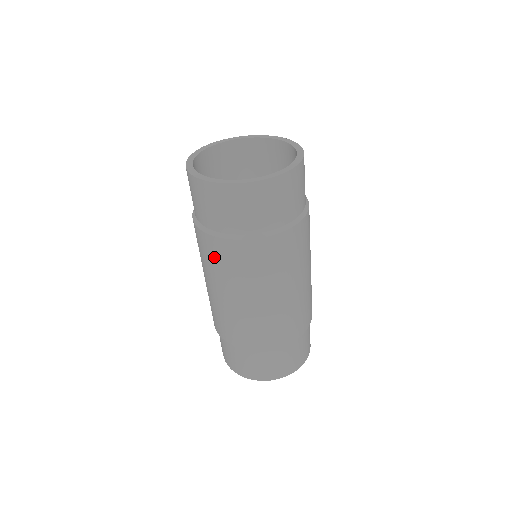
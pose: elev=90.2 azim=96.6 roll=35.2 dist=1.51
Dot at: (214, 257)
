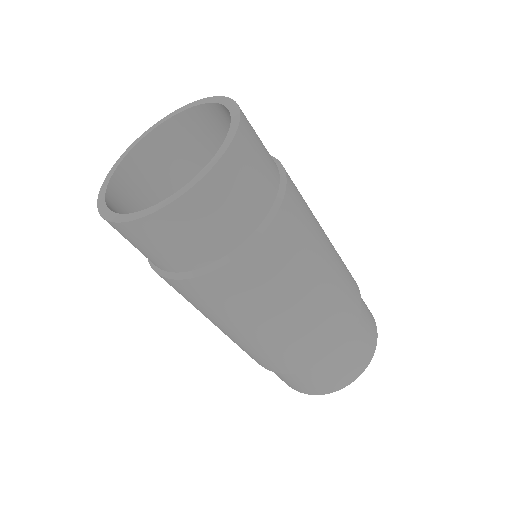
Dot at: (197, 300)
